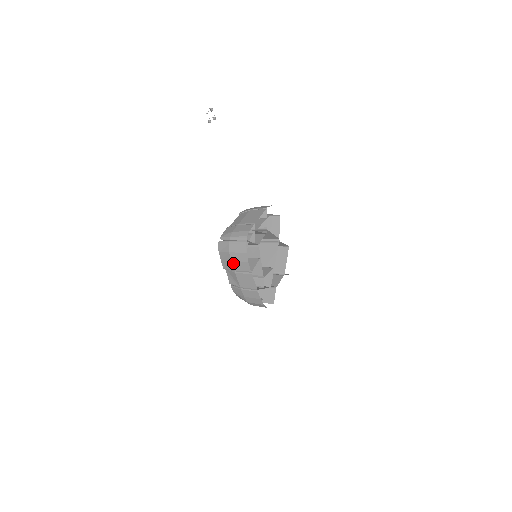
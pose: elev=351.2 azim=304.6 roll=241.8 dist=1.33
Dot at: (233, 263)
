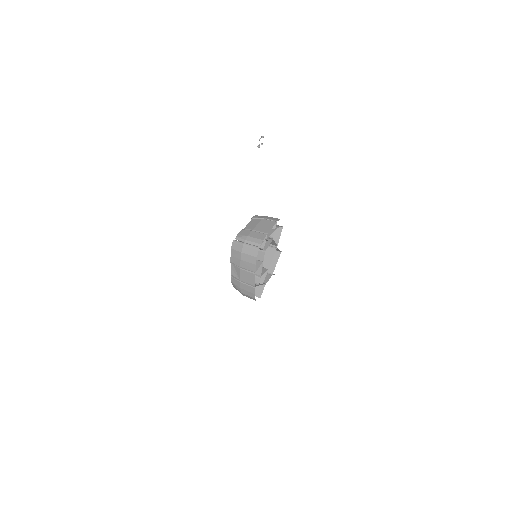
Dot at: (242, 261)
